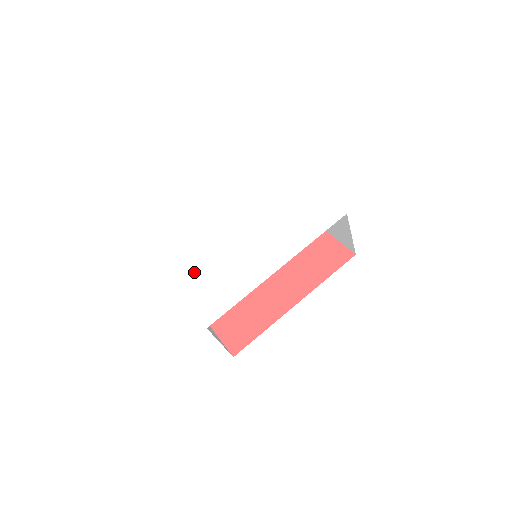
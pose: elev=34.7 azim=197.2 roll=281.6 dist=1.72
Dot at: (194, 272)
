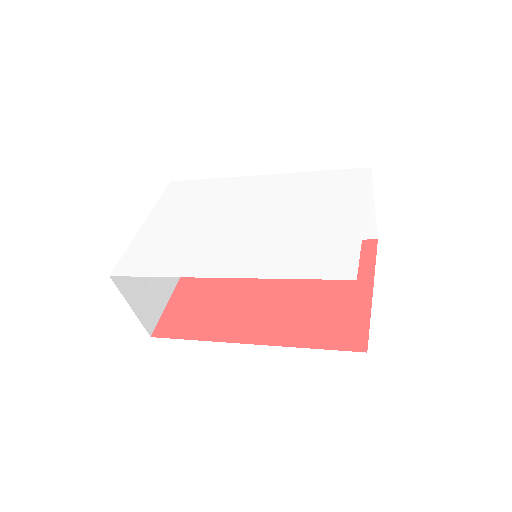
Dot at: (171, 218)
